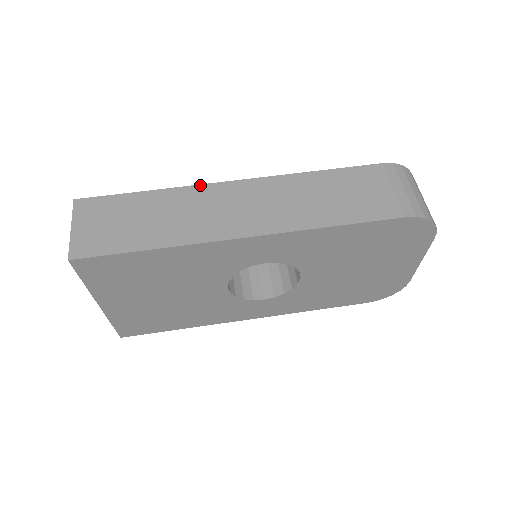
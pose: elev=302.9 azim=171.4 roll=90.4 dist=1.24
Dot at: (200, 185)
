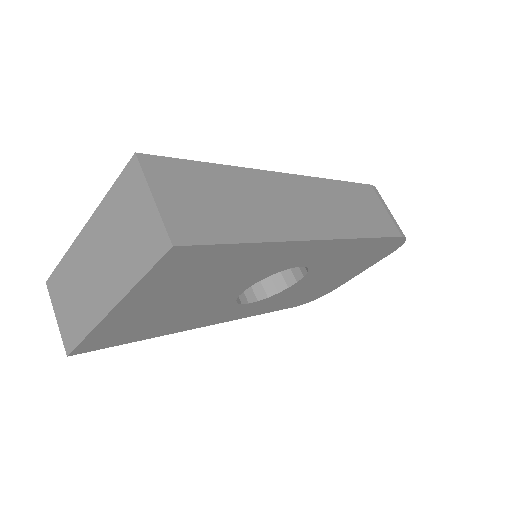
Dot at: (264, 171)
